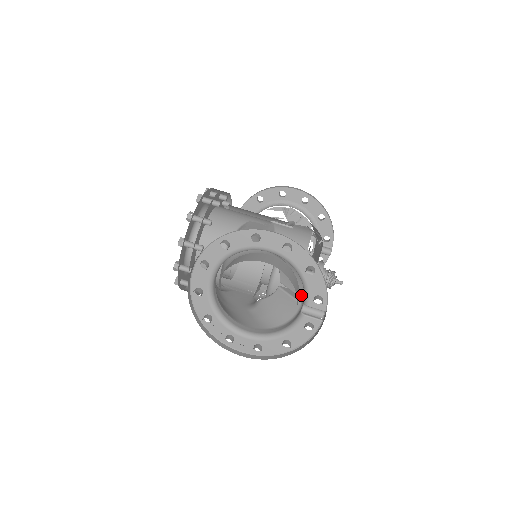
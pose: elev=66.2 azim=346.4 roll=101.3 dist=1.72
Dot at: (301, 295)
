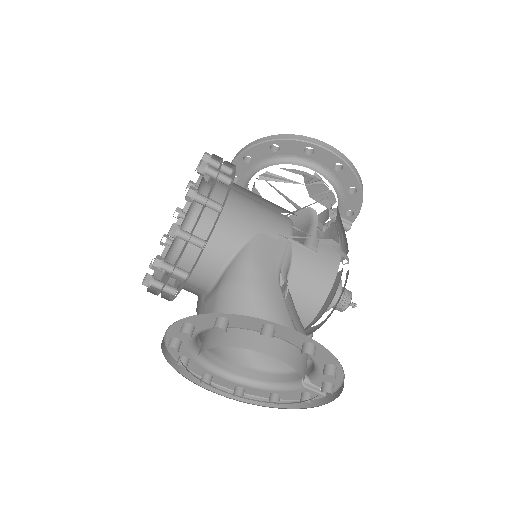
Dot at: occluded
